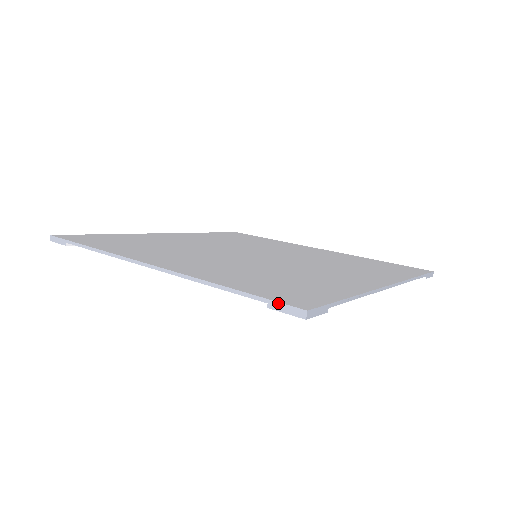
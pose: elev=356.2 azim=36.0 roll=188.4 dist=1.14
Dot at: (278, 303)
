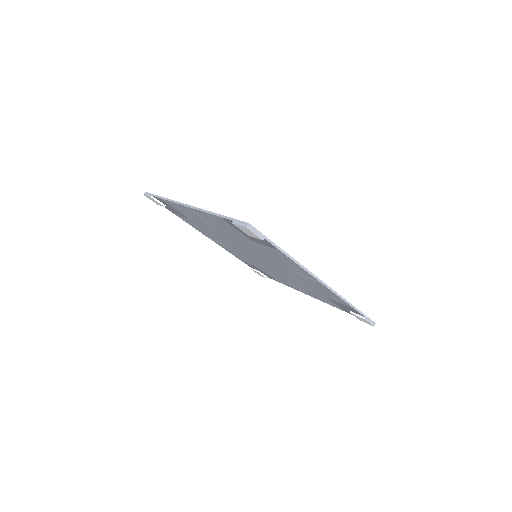
Dot at: (238, 220)
